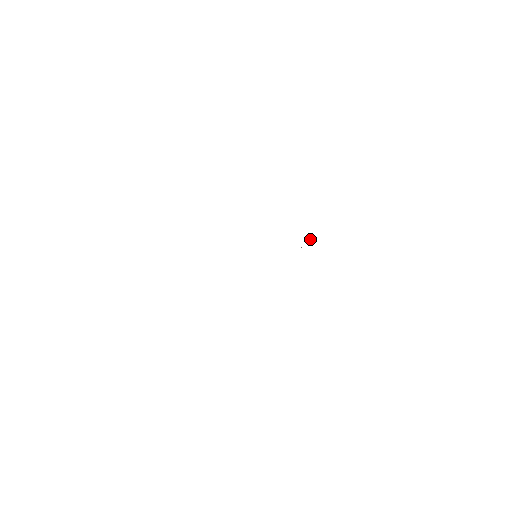
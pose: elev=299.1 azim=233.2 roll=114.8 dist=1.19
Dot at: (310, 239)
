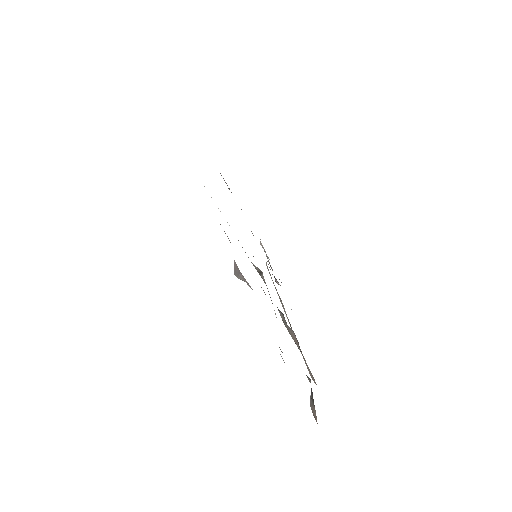
Dot at: (266, 263)
